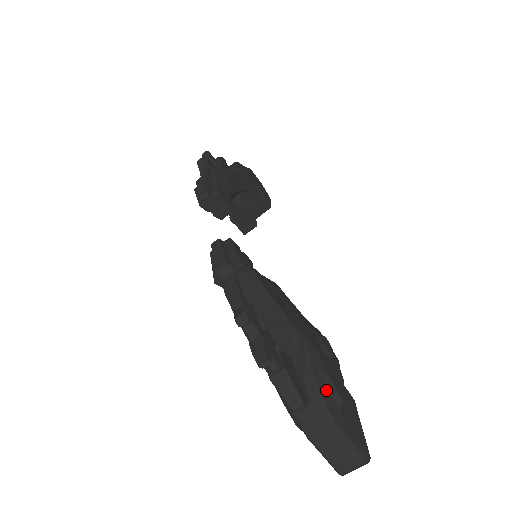
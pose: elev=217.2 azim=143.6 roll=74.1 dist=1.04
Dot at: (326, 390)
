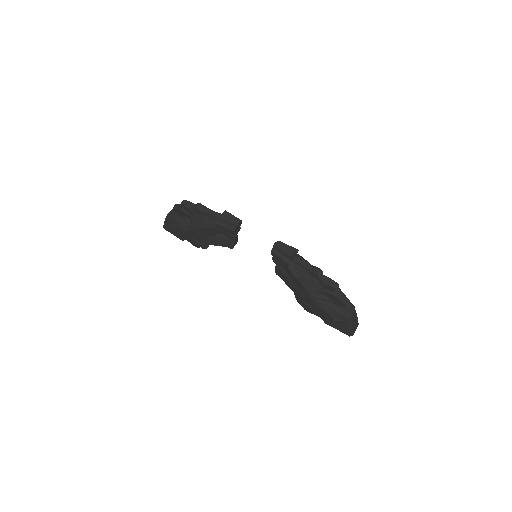
Dot at: occluded
